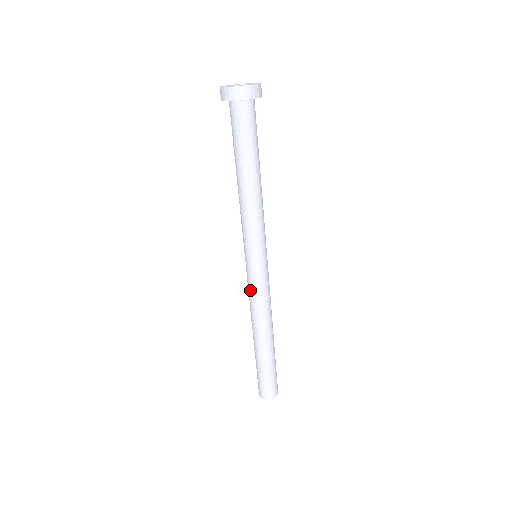
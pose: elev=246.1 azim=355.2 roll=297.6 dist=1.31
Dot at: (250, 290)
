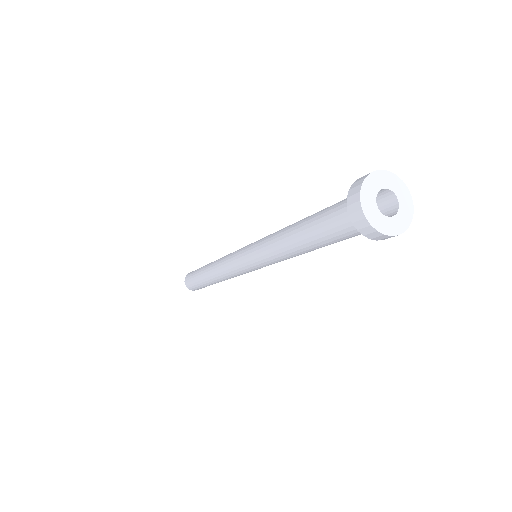
Dot at: (230, 268)
